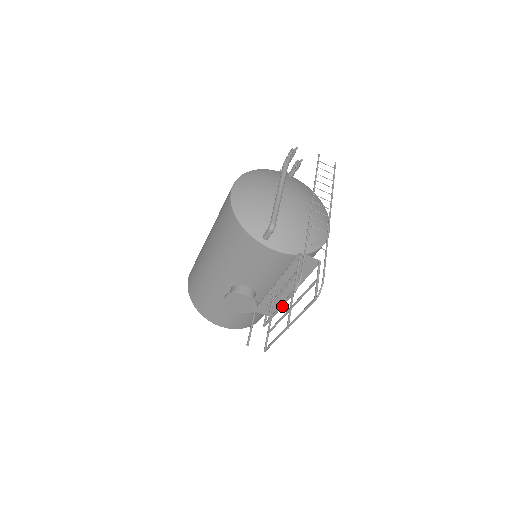
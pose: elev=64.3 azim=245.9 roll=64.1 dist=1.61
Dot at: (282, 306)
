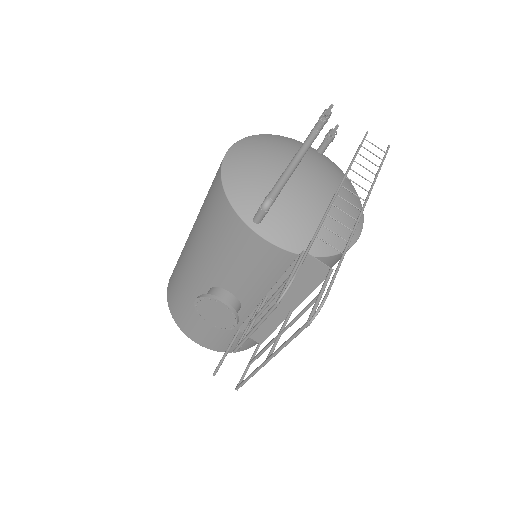
Dot at: (259, 325)
